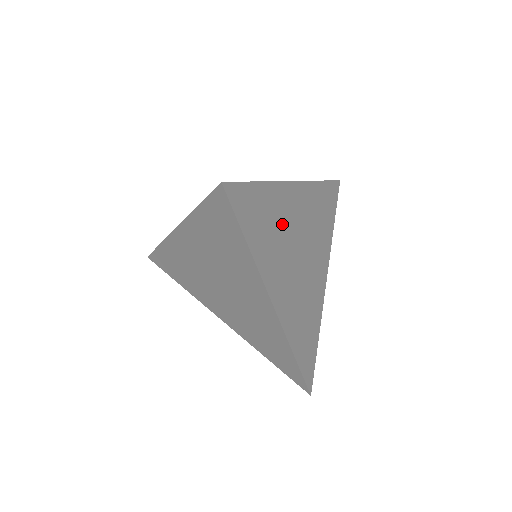
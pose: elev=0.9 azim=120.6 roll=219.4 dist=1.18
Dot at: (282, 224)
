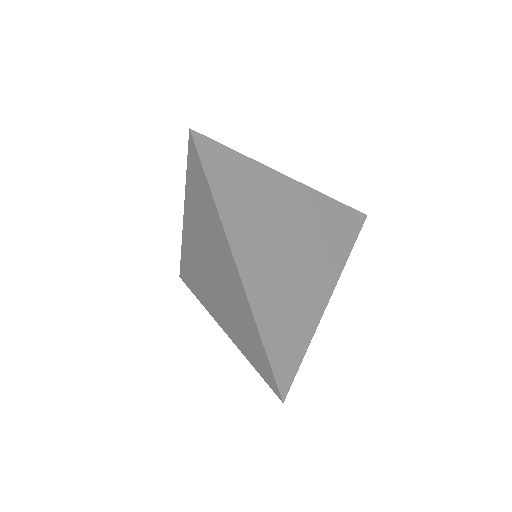
Dot at: (266, 203)
